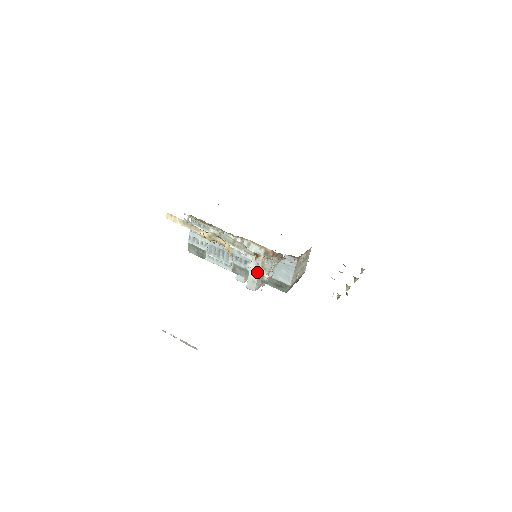
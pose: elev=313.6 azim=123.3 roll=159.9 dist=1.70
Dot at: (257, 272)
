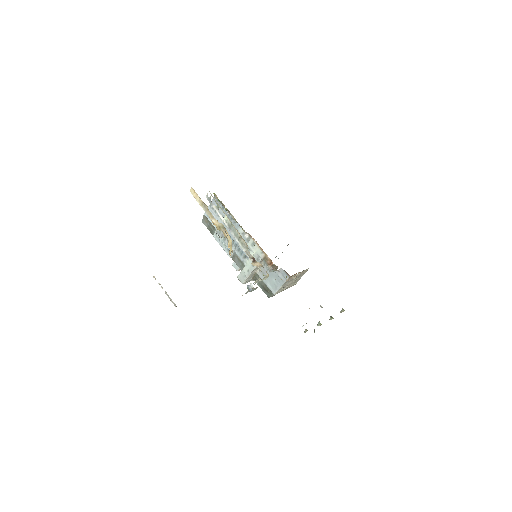
Dot at: (251, 270)
